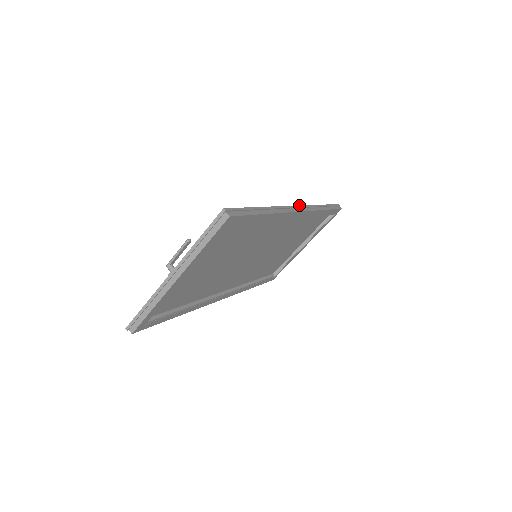
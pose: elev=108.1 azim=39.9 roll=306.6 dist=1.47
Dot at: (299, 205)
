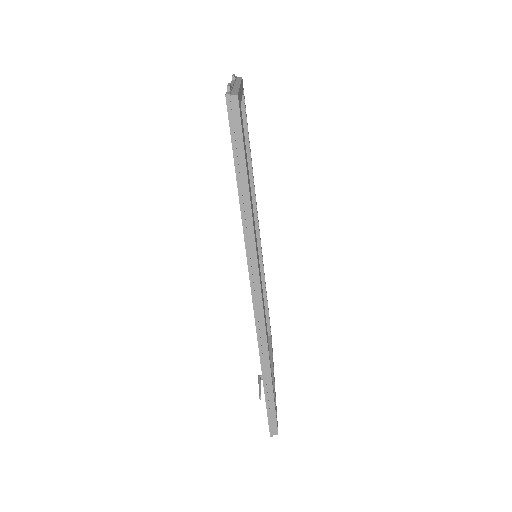
Dot at: occluded
